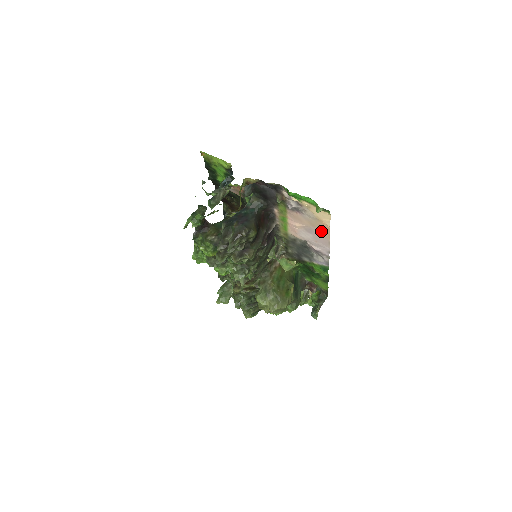
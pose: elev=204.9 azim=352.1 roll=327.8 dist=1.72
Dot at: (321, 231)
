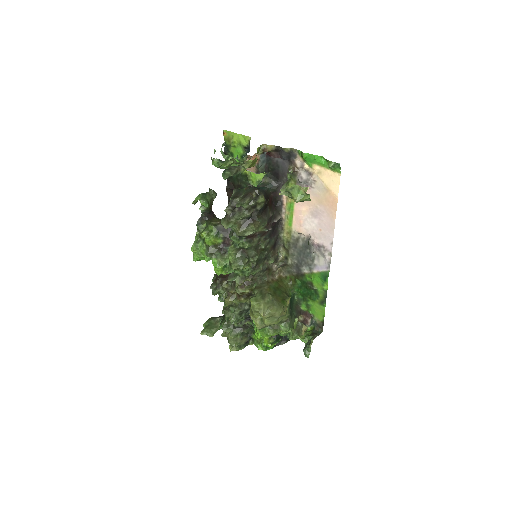
Dot at: (328, 208)
